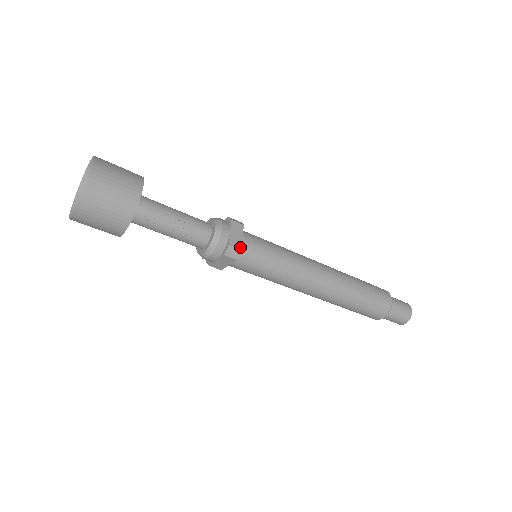
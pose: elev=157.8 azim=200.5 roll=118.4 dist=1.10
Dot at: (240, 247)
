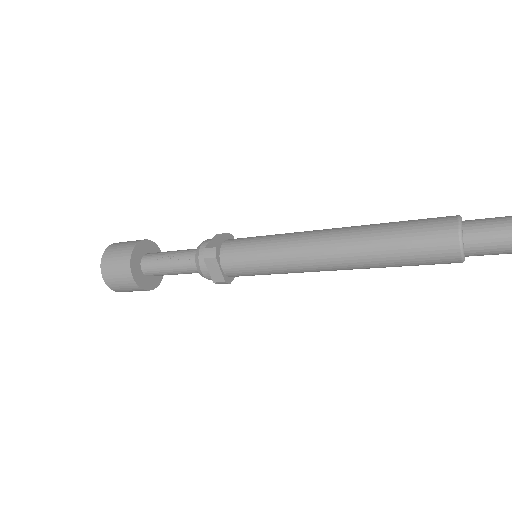
Dot at: (216, 246)
